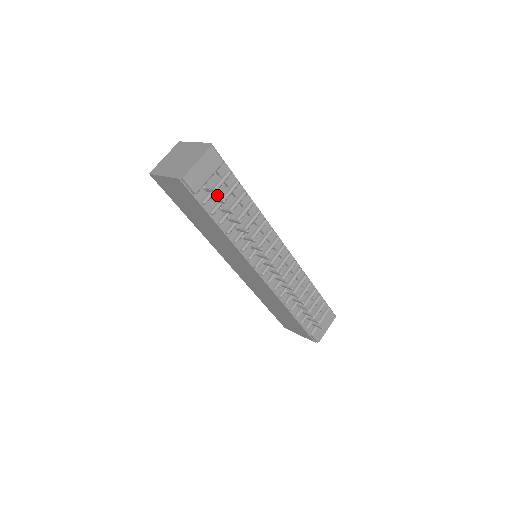
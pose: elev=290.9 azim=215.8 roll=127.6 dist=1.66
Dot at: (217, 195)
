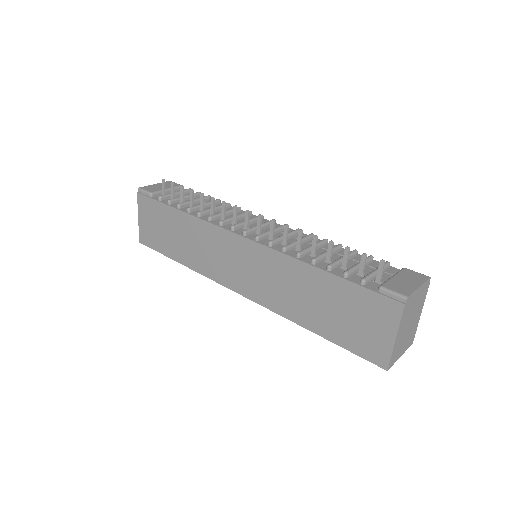
Dot at: occluded
